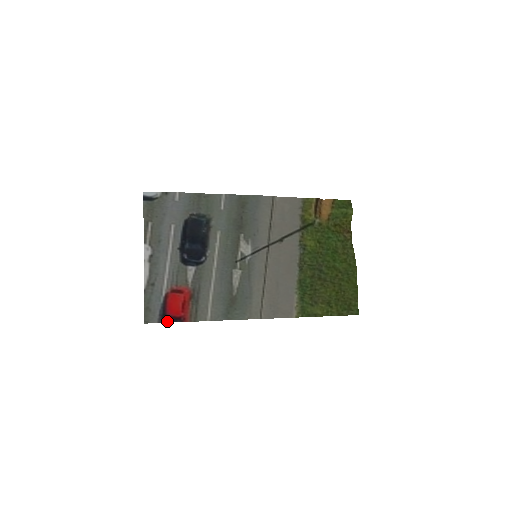
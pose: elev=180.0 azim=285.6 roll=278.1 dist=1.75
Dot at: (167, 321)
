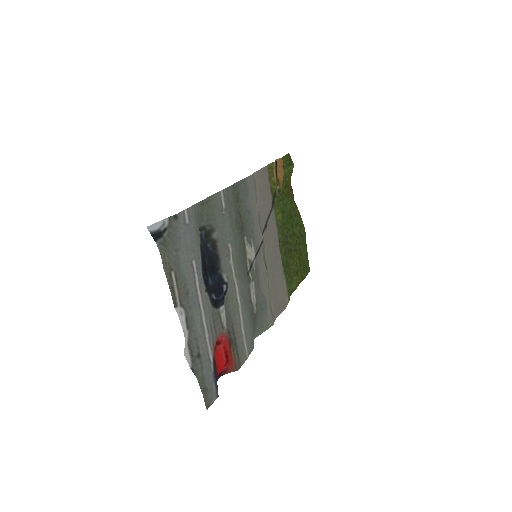
Dot at: occluded
